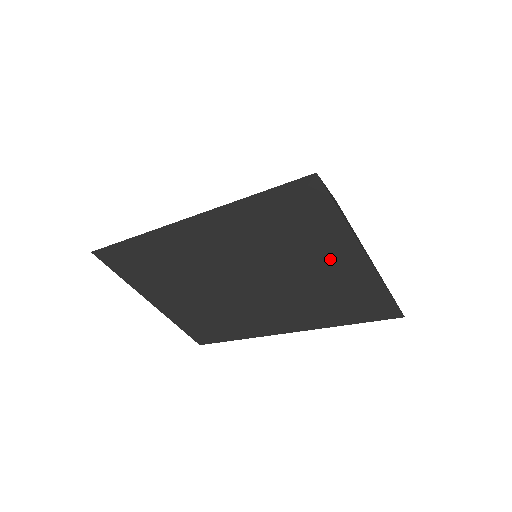
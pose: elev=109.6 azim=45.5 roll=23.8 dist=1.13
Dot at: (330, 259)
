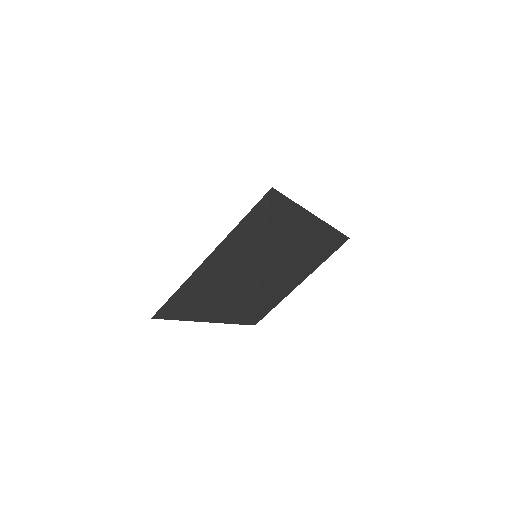
Dot at: (300, 228)
